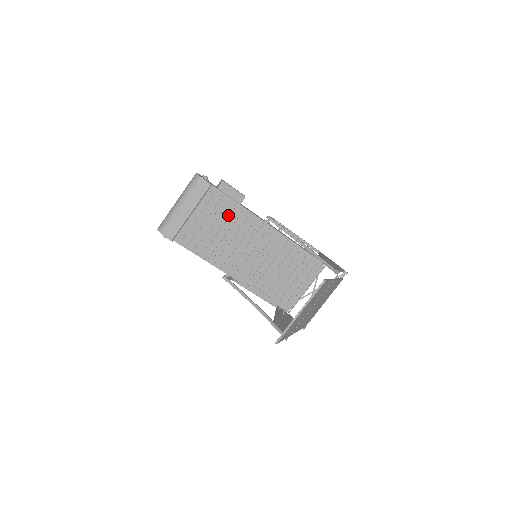
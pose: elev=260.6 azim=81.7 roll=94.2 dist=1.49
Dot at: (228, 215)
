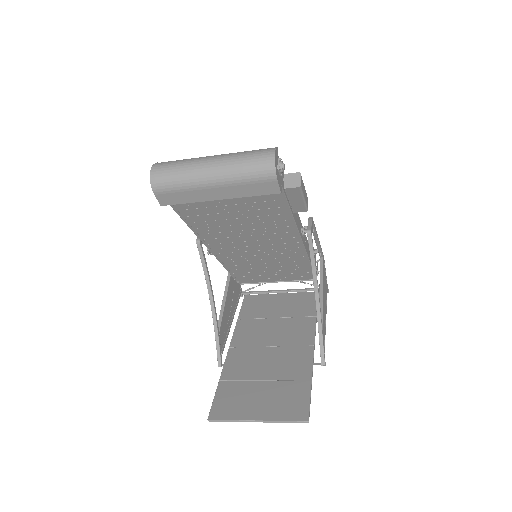
Dot at: (266, 214)
